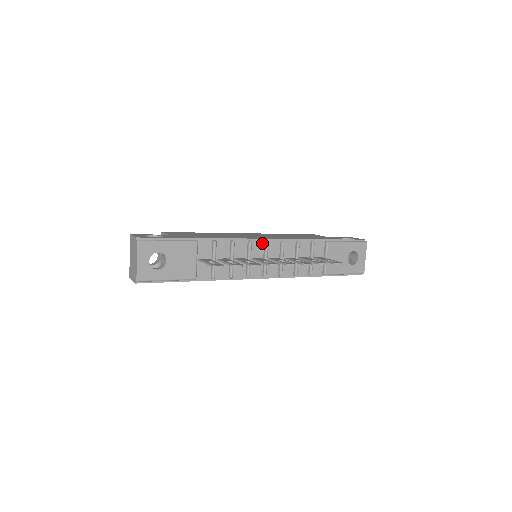
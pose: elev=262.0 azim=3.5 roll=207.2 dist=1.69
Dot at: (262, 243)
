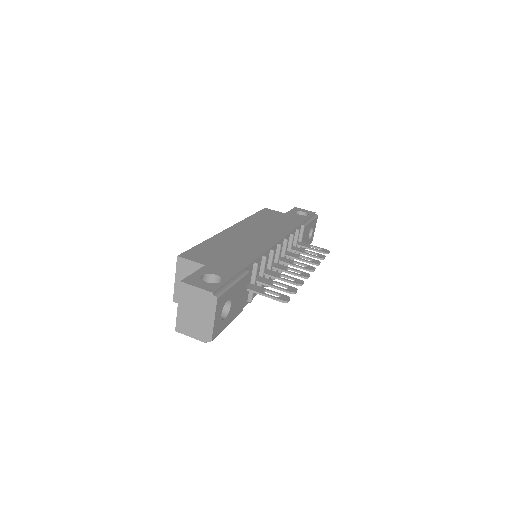
Dot at: (276, 247)
